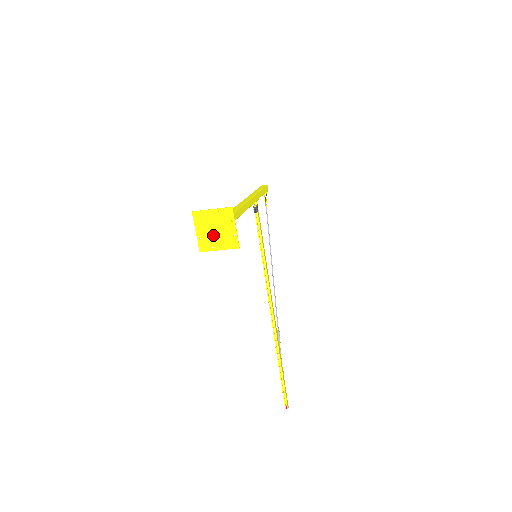
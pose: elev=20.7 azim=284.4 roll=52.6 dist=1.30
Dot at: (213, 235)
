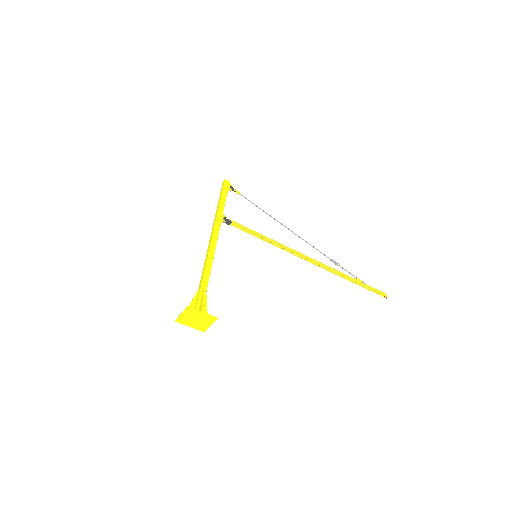
Dot at: (198, 322)
